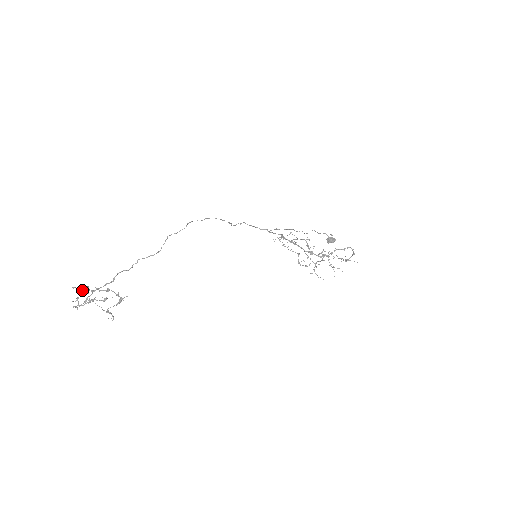
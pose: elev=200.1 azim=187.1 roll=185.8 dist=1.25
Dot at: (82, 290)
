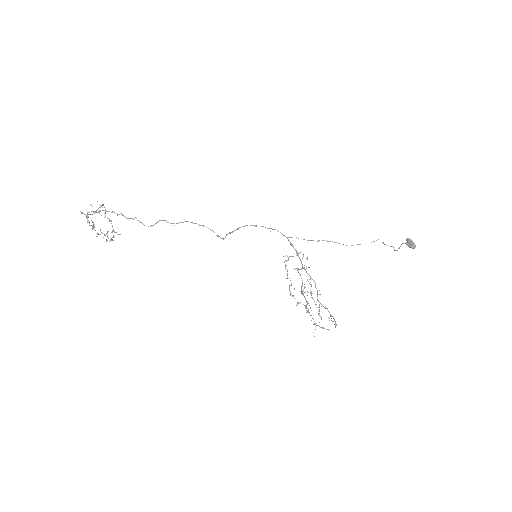
Dot at: (86, 217)
